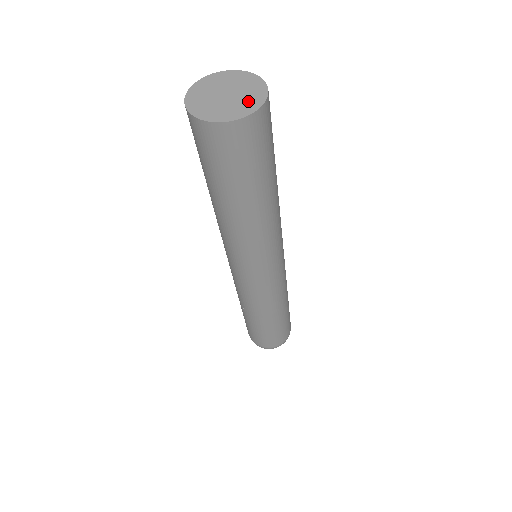
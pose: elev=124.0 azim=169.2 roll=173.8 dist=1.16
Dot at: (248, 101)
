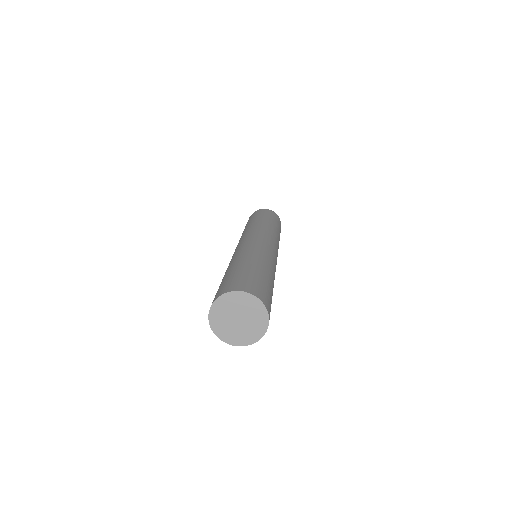
Dot at: (245, 336)
